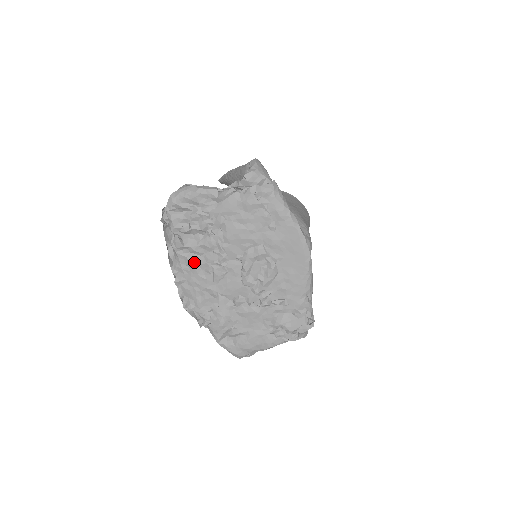
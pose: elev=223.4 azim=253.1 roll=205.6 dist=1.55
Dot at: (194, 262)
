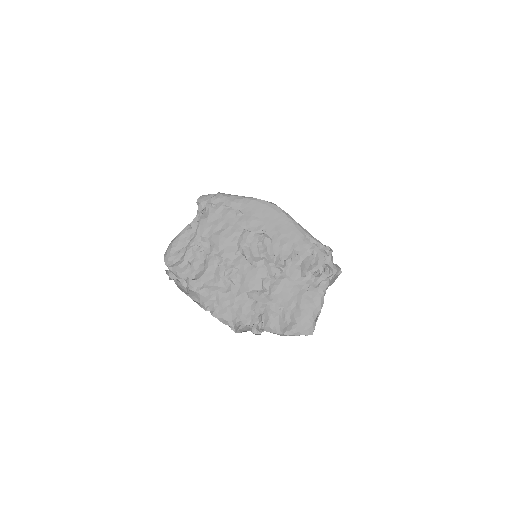
Dot at: (213, 287)
